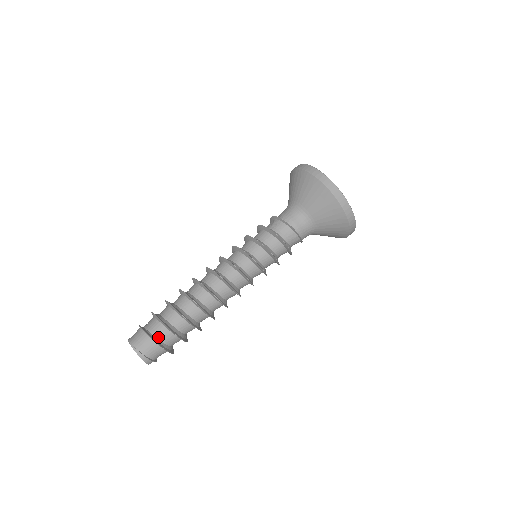
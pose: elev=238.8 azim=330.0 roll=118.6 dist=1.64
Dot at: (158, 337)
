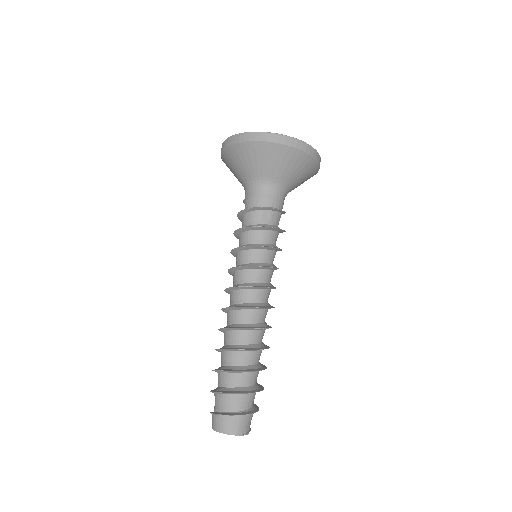
Dot at: occluded
